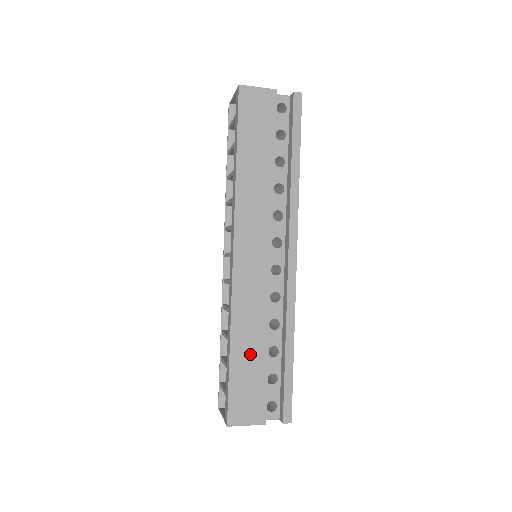
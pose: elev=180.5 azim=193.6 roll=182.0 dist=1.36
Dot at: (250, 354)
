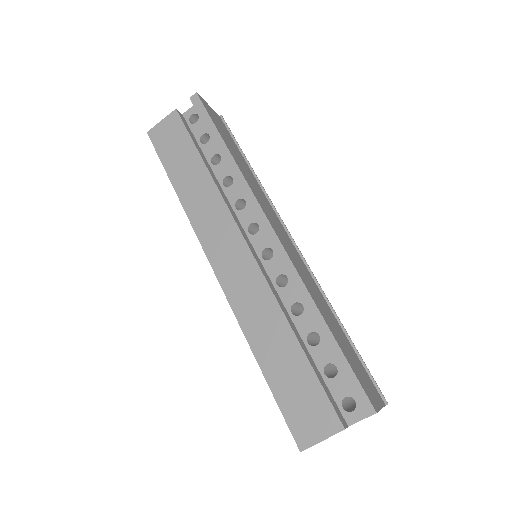
Dot at: (280, 355)
